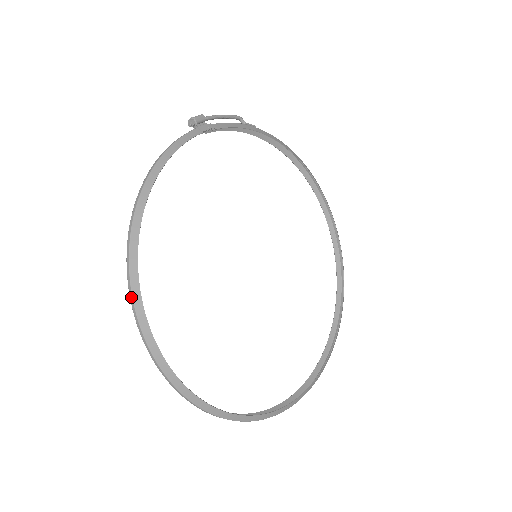
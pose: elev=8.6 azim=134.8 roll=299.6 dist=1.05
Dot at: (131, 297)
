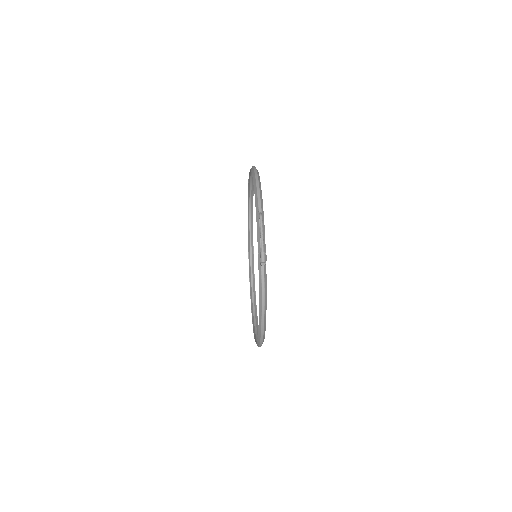
Dot at: occluded
